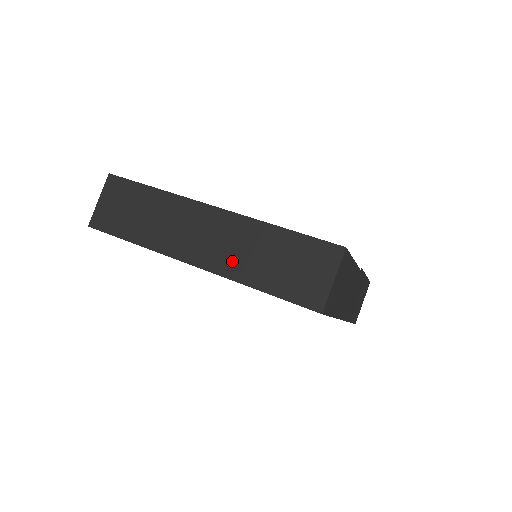
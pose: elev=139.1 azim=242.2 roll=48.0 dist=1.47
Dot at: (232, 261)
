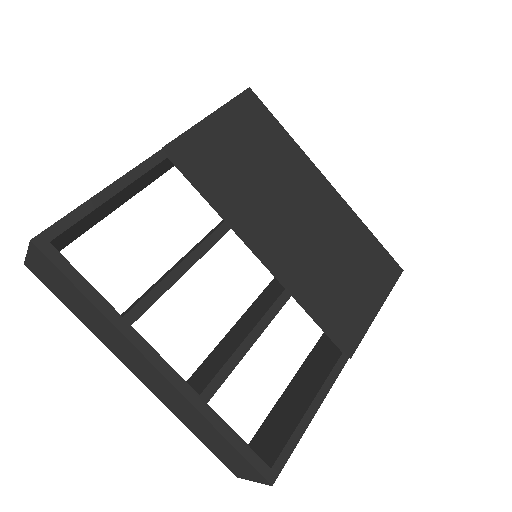
Dot at: (171, 405)
